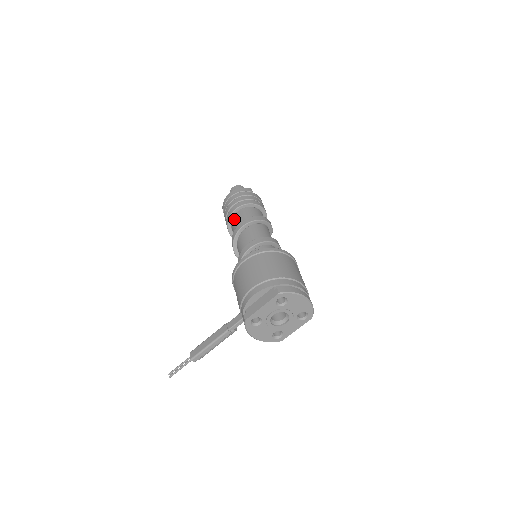
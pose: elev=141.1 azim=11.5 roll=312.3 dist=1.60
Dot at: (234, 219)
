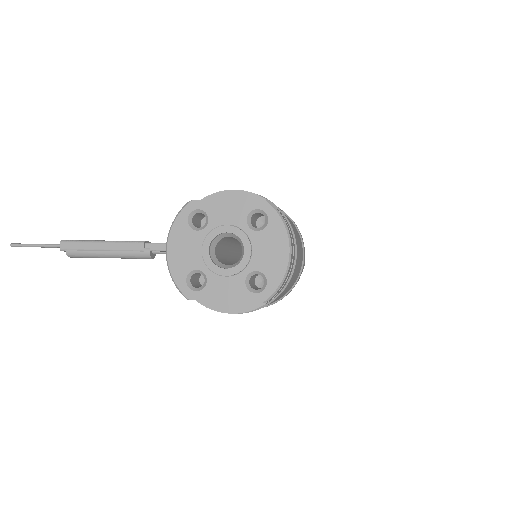
Dot at: occluded
